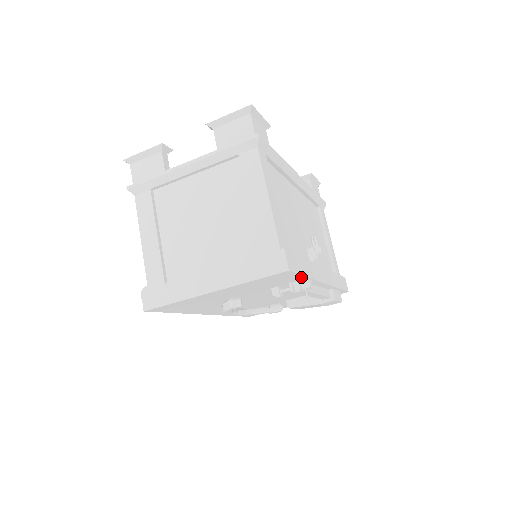
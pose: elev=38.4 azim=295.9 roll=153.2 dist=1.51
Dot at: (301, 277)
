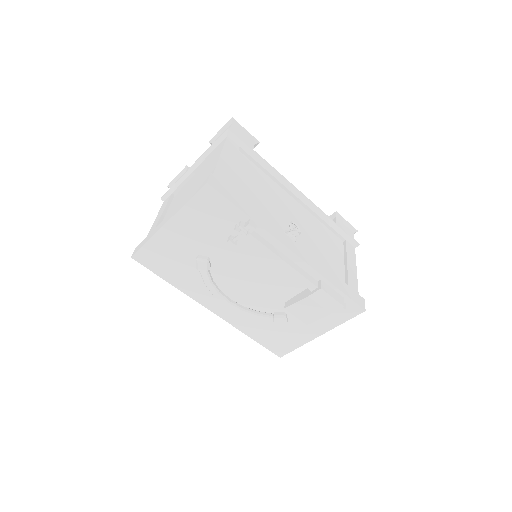
Dot at: (239, 212)
